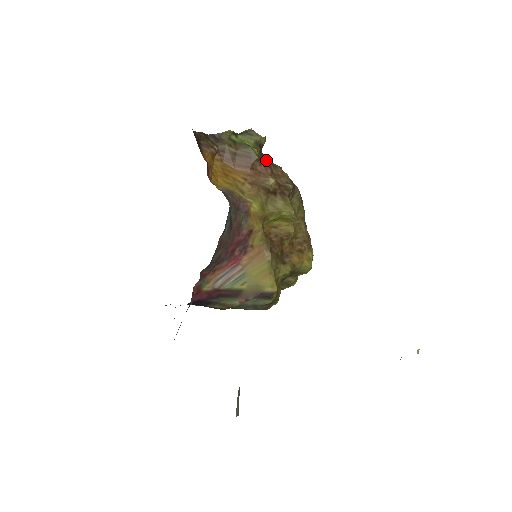
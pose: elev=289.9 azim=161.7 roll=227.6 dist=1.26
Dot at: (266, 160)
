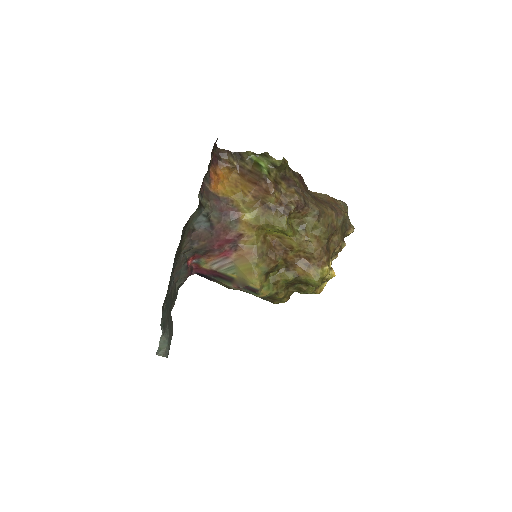
Dot at: (285, 179)
